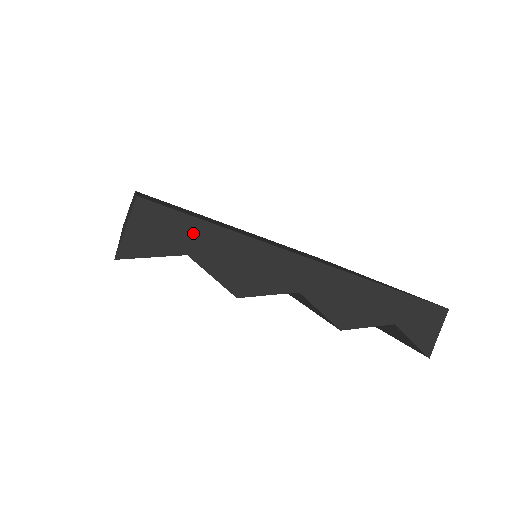
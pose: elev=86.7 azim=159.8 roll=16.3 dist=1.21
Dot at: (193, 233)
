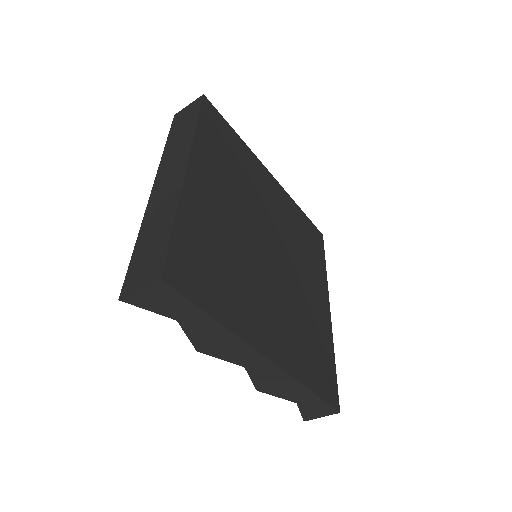
Dot at: (190, 313)
